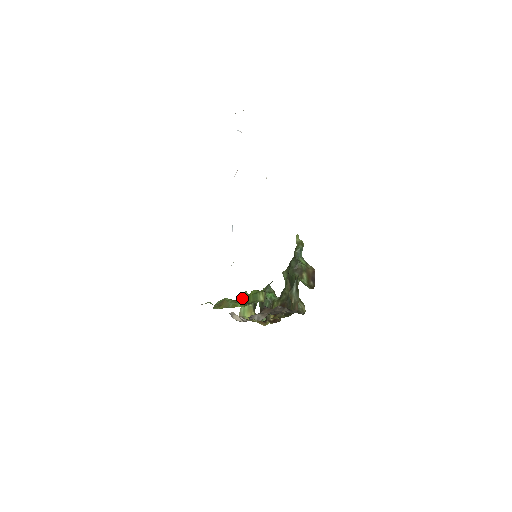
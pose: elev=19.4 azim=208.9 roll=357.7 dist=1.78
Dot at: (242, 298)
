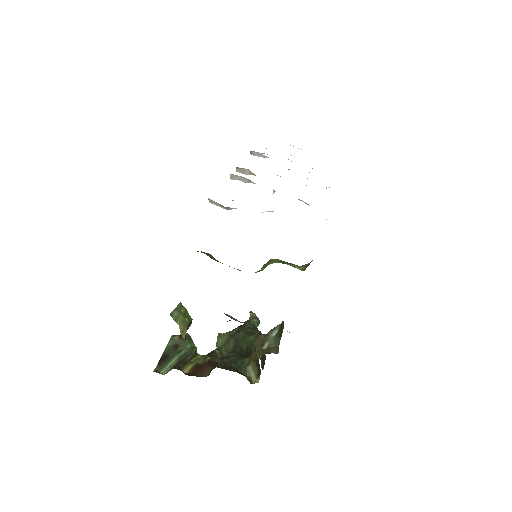
Dot at: (178, 304)
